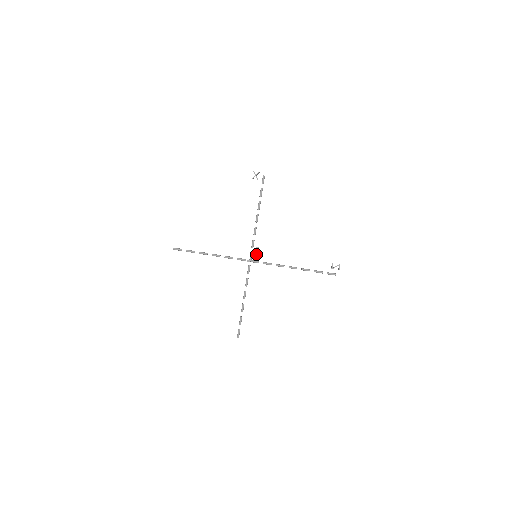
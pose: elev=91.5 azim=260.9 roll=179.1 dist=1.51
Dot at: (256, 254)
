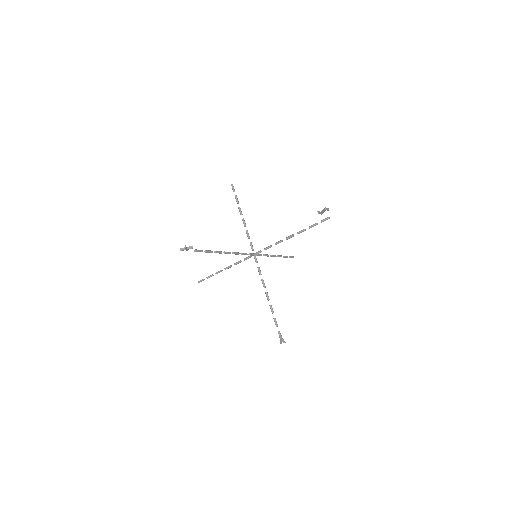
Dot at: occluded
